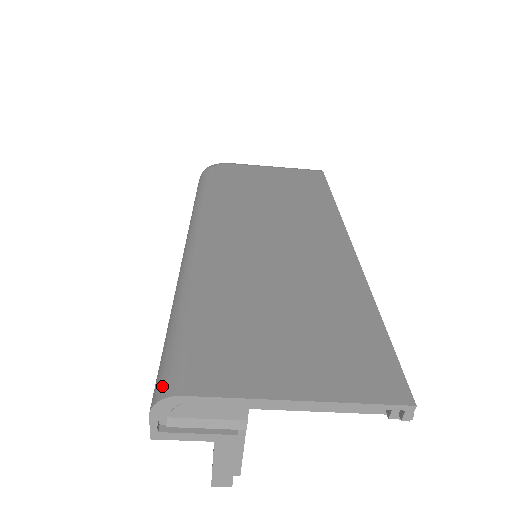
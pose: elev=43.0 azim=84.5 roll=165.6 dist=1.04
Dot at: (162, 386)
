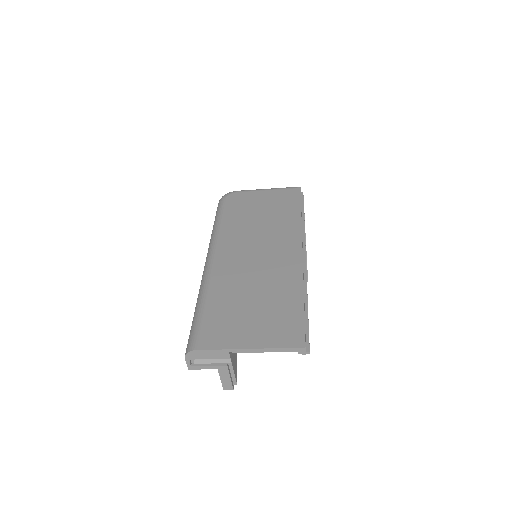
Dot at: (189, 346)
